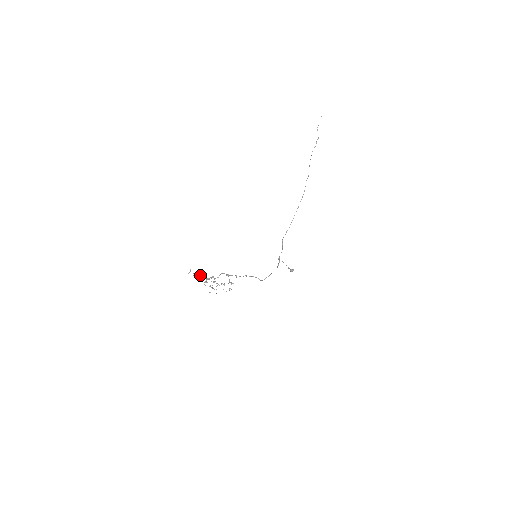
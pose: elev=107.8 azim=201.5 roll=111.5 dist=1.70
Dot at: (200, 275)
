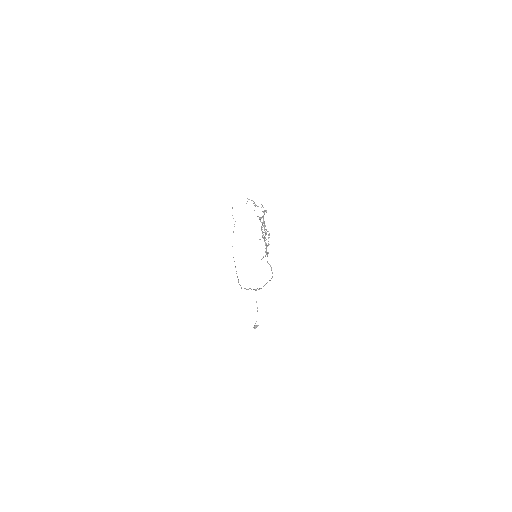
Dot at: (257, 206)
